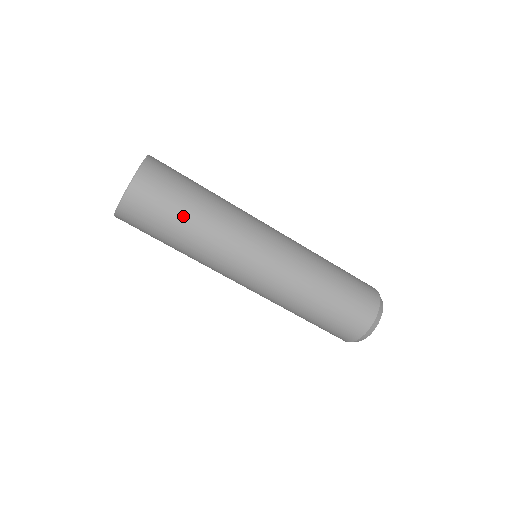
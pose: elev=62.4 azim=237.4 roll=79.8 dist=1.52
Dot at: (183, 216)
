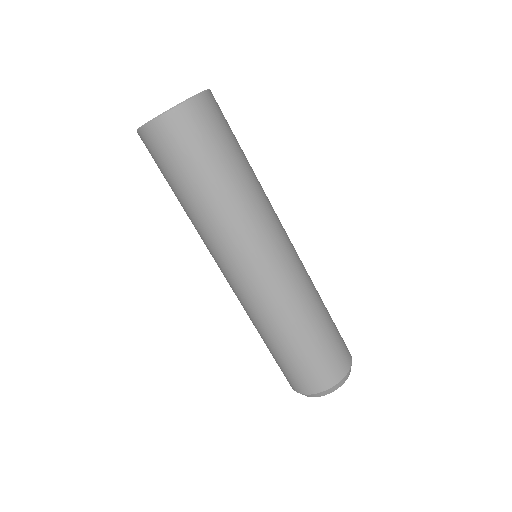
Dot at: (242, 152)
